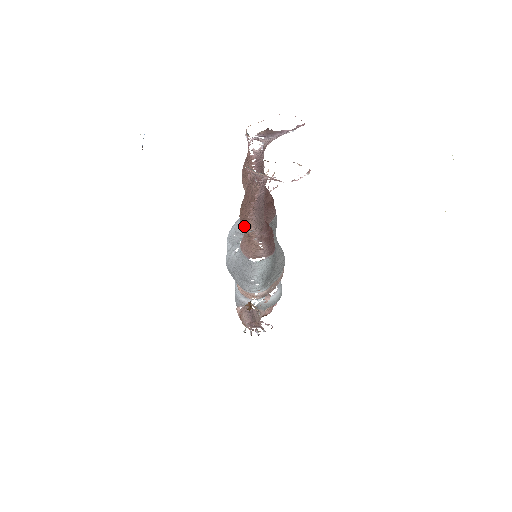
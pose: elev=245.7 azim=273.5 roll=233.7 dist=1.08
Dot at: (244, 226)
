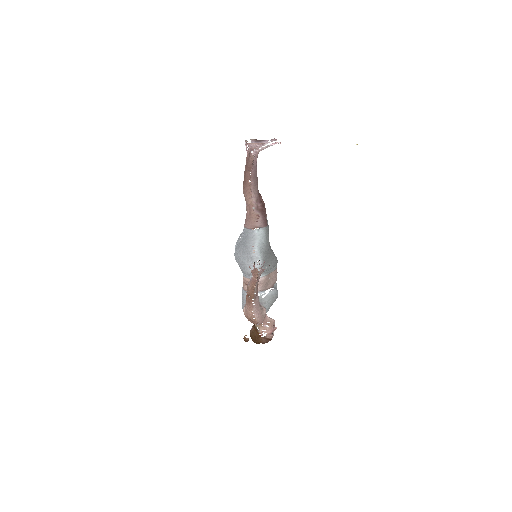
Dot at: (246, 193)
